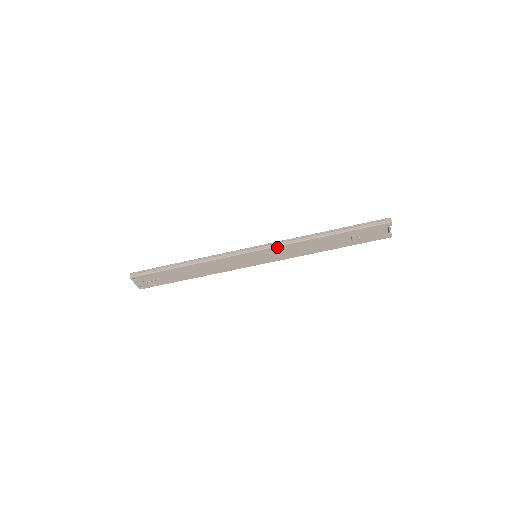
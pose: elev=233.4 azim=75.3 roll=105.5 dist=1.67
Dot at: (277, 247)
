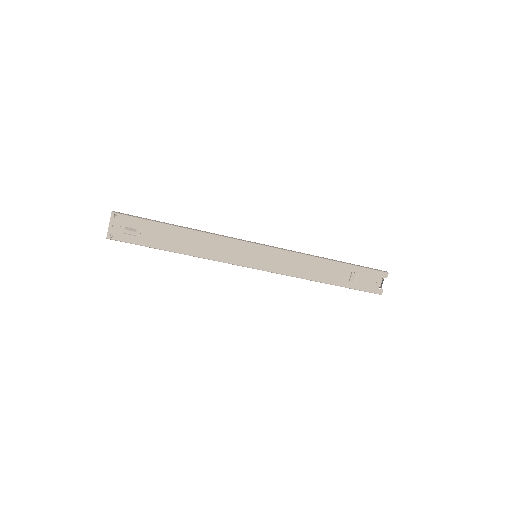
Dot at: (283, 251)
